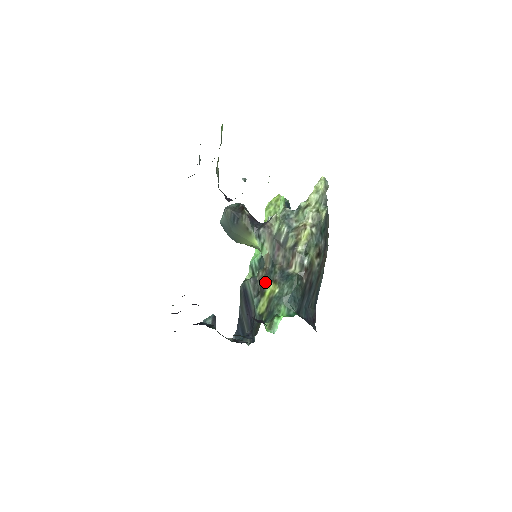
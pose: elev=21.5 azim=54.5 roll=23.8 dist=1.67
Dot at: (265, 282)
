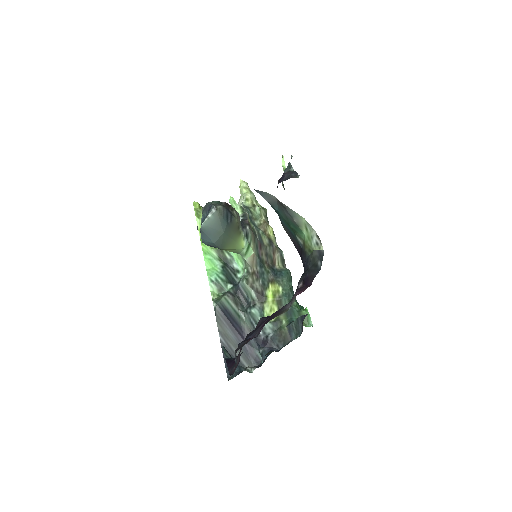
Dot at: (261, 286)
